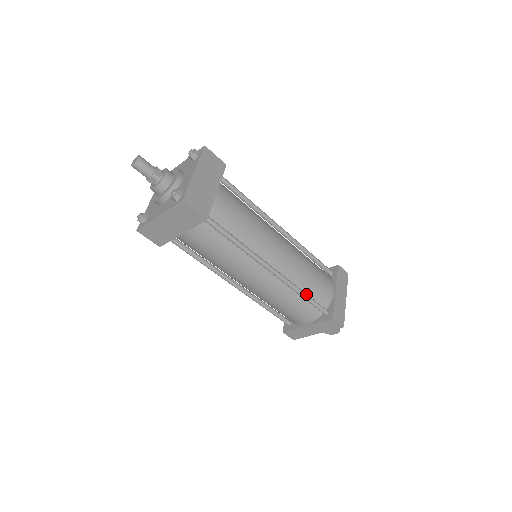
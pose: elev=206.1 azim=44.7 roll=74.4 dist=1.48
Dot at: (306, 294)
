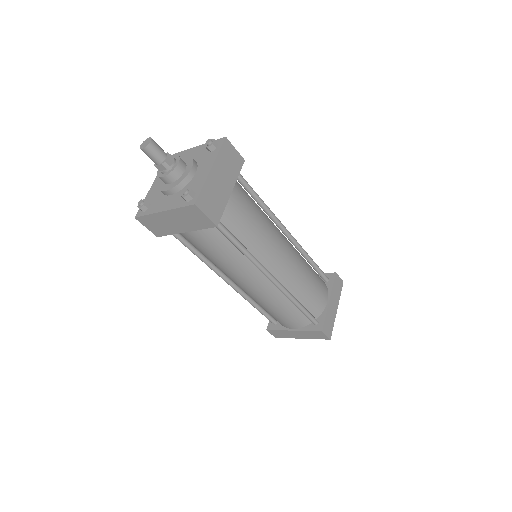
Dot at: (301, 304)
